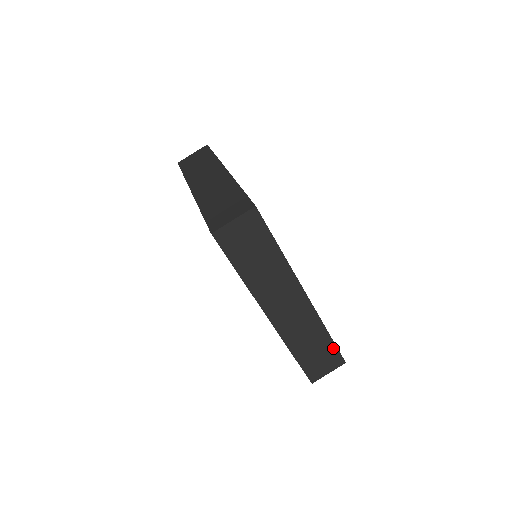
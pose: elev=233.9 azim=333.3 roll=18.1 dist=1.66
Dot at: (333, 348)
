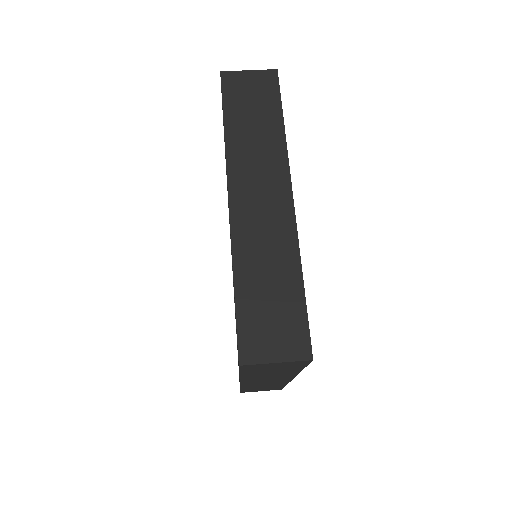
Dot at: (280, 387)
